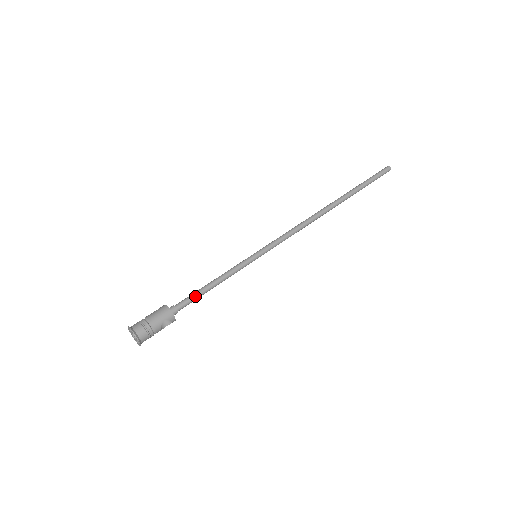
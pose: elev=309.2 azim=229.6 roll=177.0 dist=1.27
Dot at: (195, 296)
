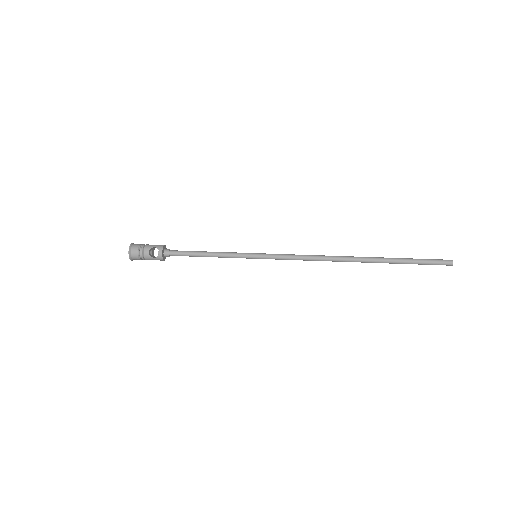
Dot at: (188, 251)
